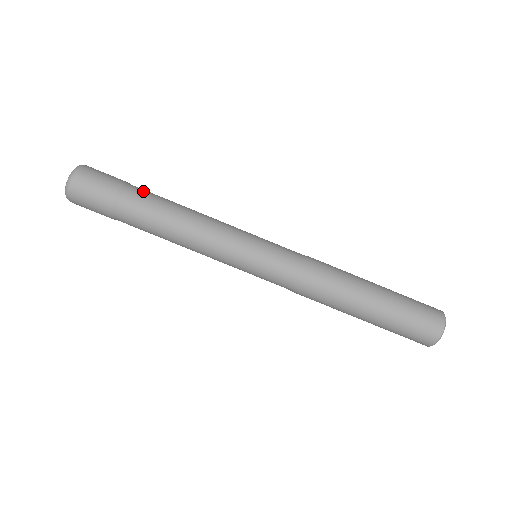
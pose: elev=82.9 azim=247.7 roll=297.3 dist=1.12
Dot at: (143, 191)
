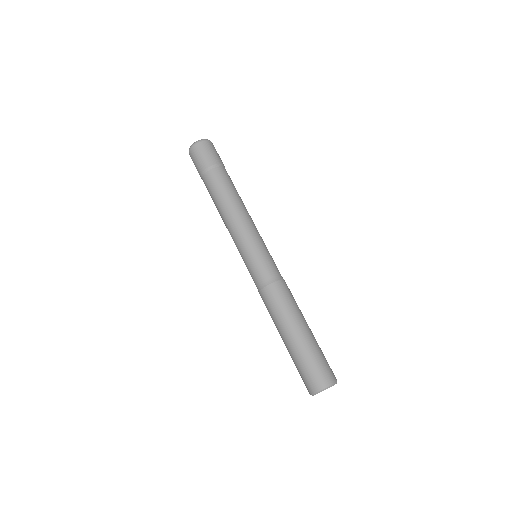
Dot at: (223, 175)
